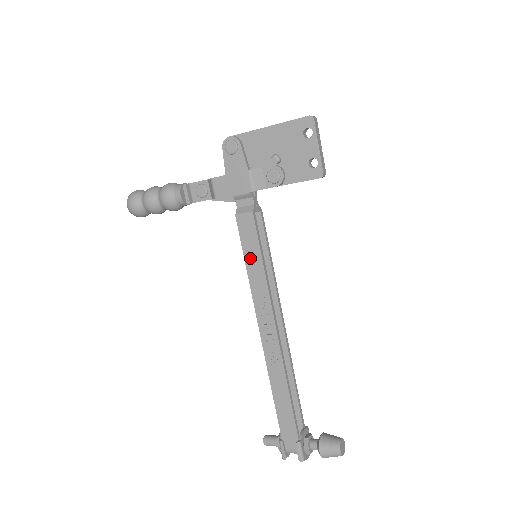
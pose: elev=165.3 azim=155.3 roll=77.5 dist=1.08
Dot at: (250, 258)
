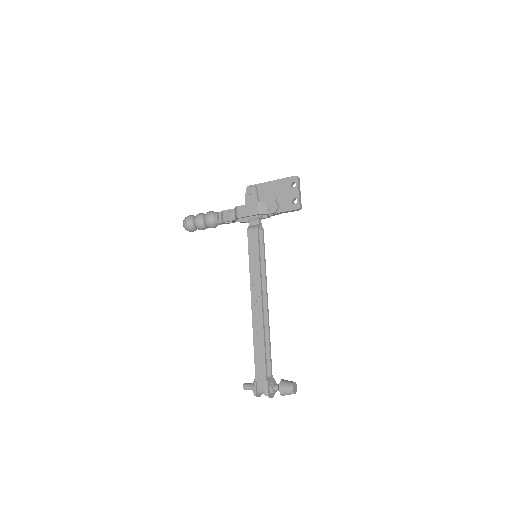
Dot at: (252, 255)
